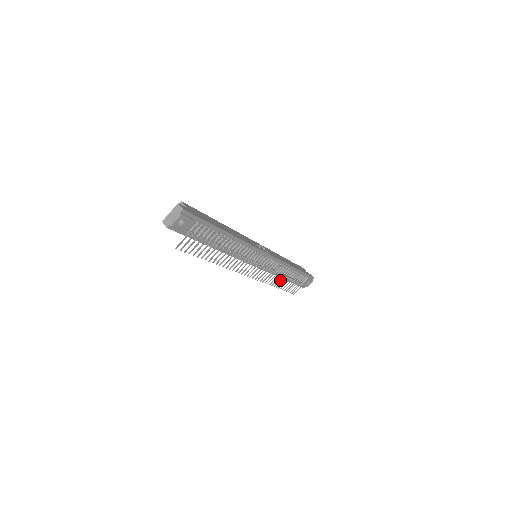
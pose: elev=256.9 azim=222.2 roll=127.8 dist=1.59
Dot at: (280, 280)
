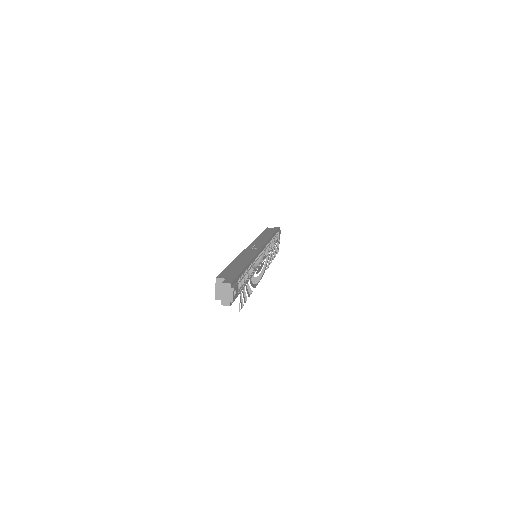
Dot at: (272, 254)
